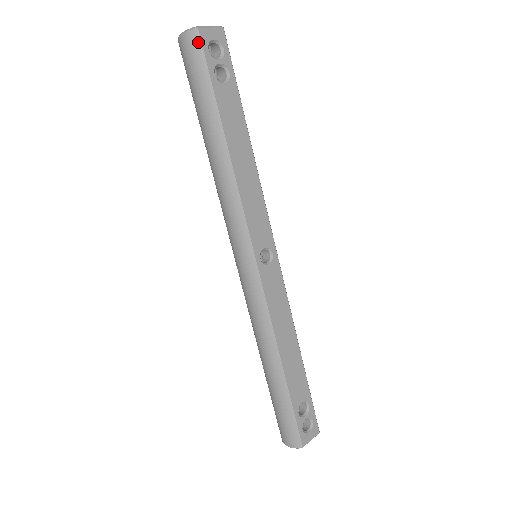
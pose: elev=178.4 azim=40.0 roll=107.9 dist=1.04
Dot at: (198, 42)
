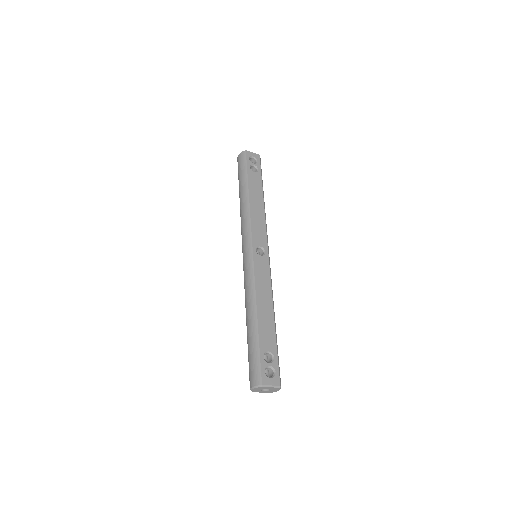
Dot at: (245, 155)
